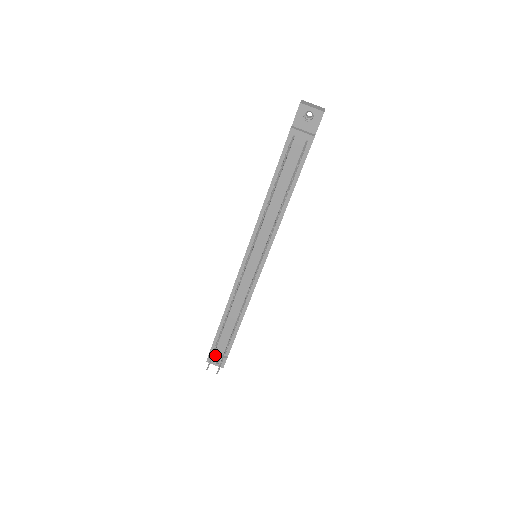
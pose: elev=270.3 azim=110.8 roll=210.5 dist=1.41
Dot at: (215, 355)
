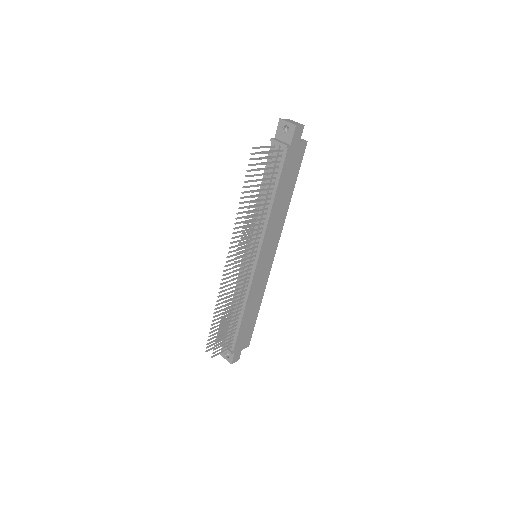
Dot at: occluded
